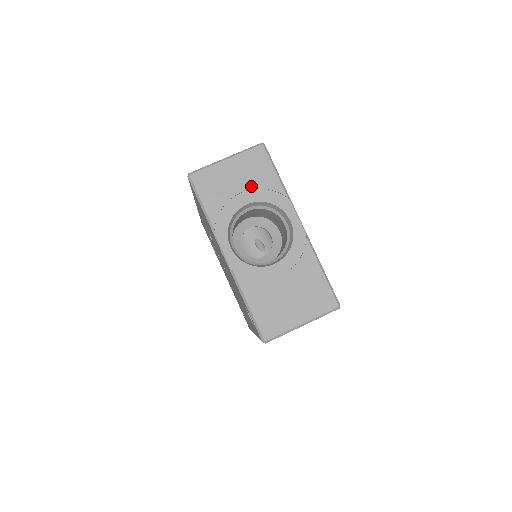
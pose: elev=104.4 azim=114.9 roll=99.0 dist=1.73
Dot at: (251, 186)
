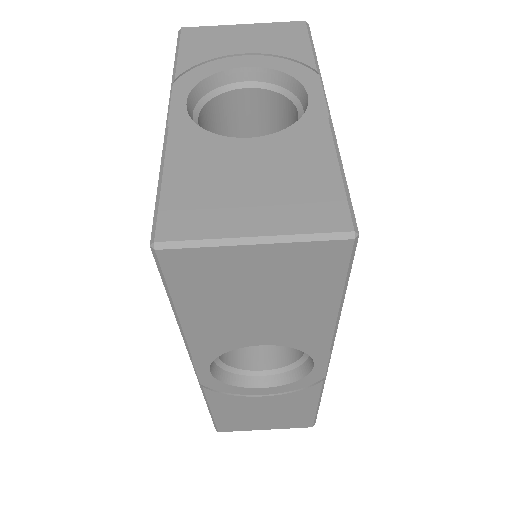
Dot at: (263, 51)
